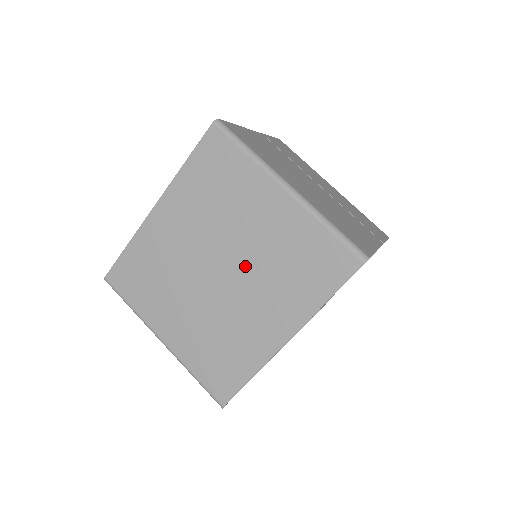
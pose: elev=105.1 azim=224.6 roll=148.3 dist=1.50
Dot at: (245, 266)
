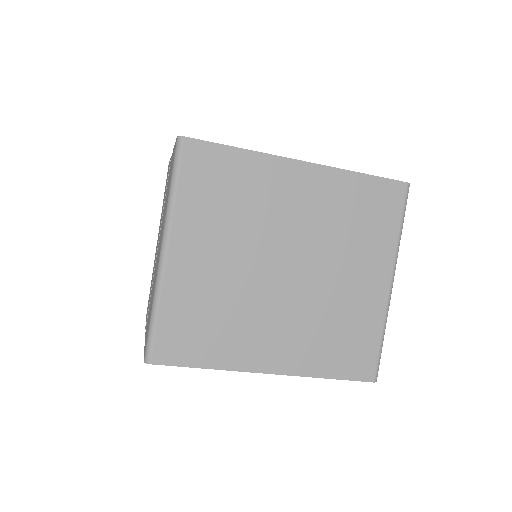
Dot at: (308, 291)
